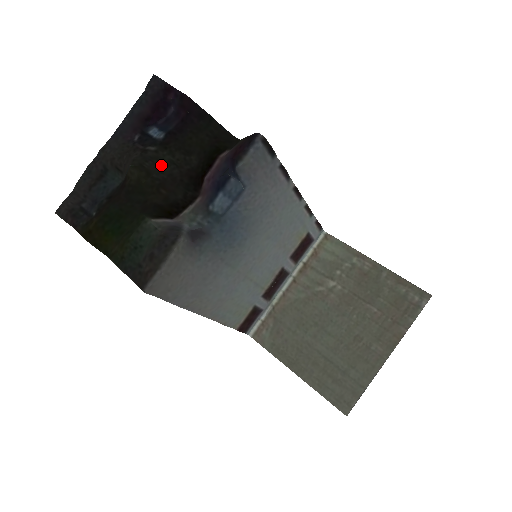
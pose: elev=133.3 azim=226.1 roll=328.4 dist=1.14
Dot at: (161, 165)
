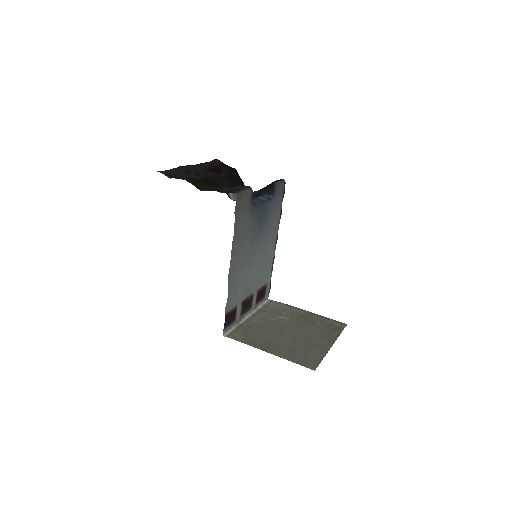
Dot at: (223, 182)
